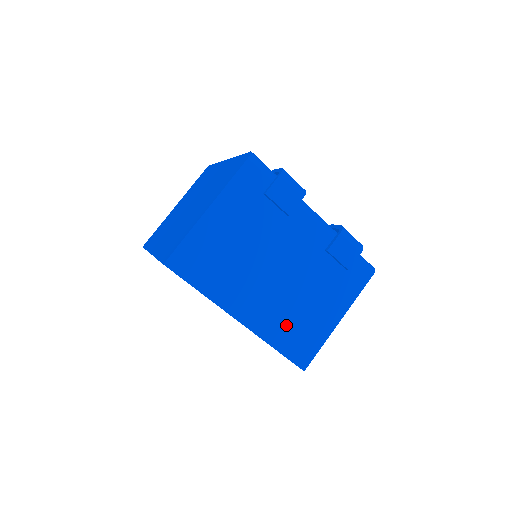
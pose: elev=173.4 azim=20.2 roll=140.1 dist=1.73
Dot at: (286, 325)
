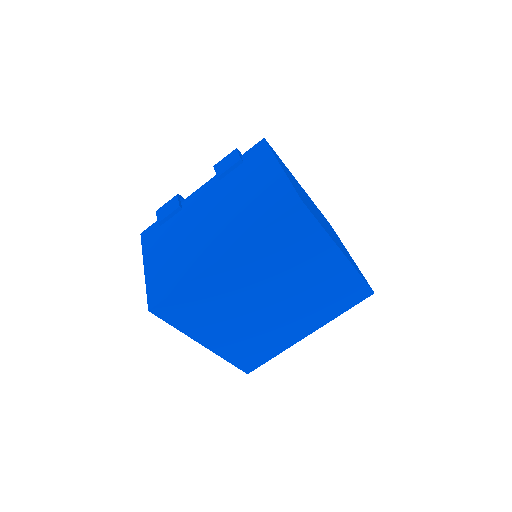
Dot at: (251, 216)
